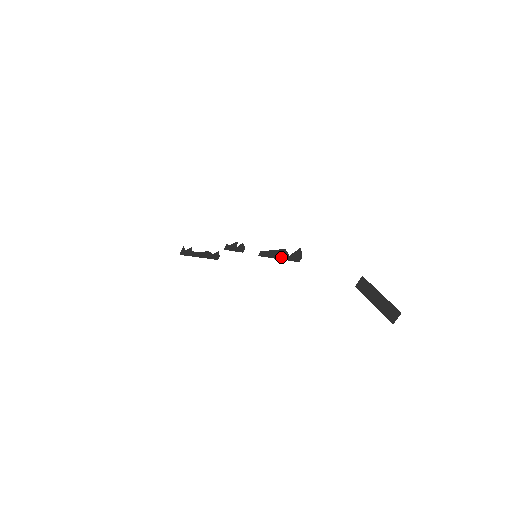
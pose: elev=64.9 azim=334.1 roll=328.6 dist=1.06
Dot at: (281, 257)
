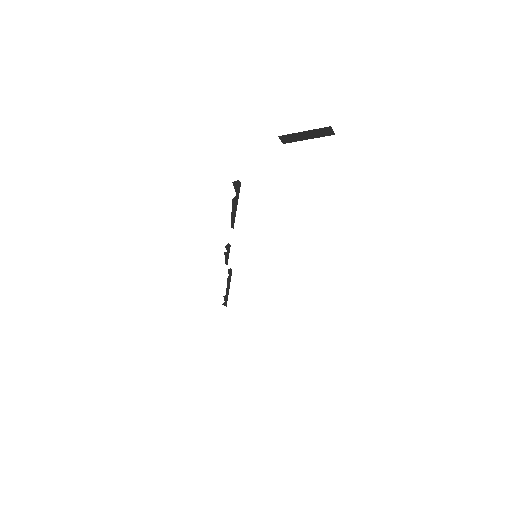
Dot at: (236, 204)
